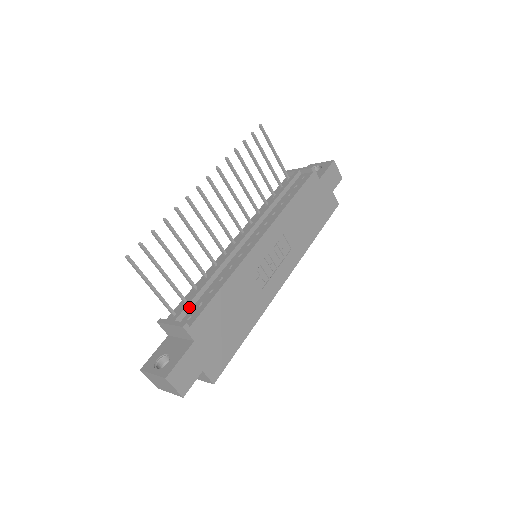
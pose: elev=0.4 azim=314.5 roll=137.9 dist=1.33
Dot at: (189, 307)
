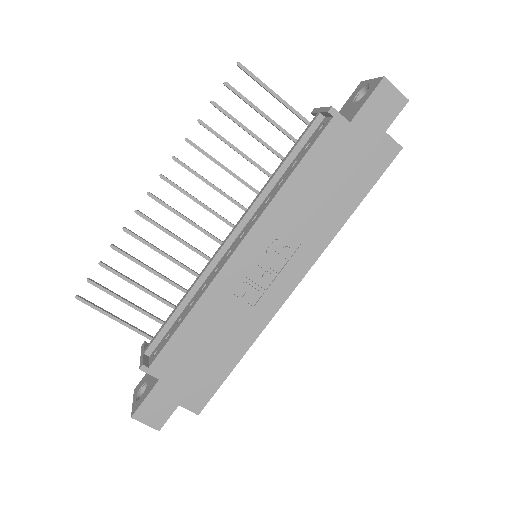
Dot at: (160, 337)
